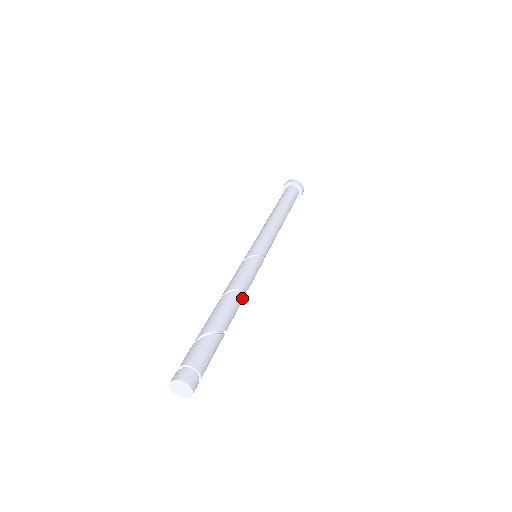
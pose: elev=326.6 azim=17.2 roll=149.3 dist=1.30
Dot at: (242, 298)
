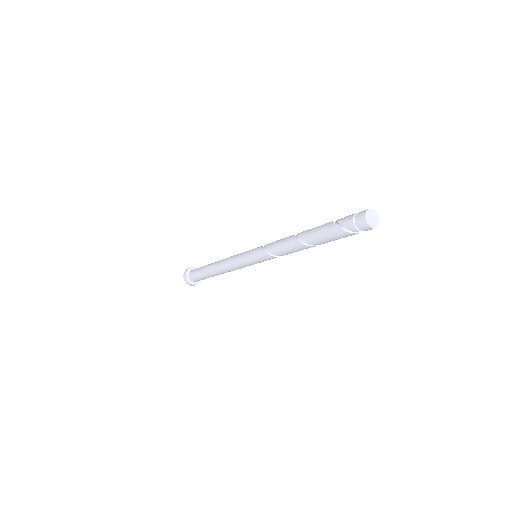
Dot at: occluded
